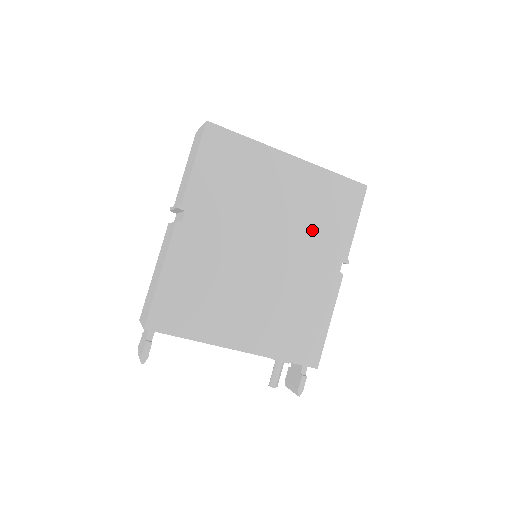
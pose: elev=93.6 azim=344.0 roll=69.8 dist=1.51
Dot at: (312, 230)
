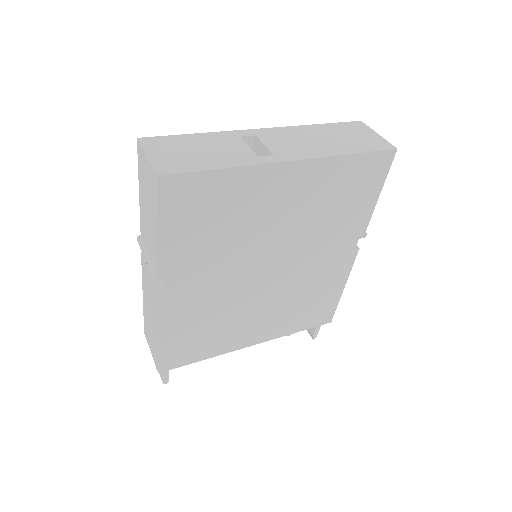
Dot at: (323, 227)
